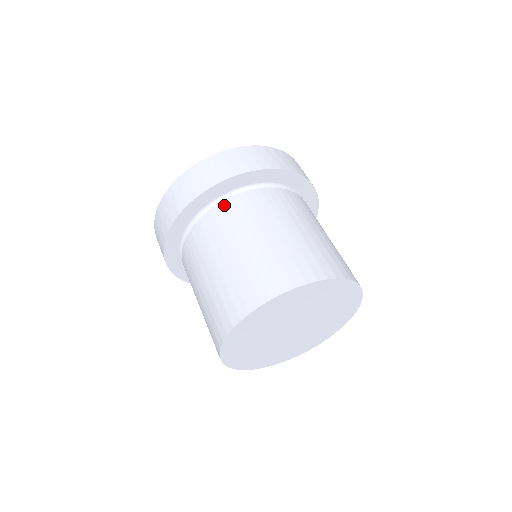
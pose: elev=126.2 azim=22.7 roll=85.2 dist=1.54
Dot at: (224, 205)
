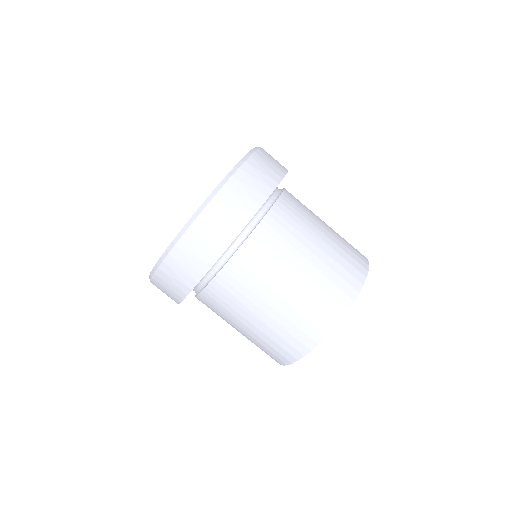
Dot at: (270, 217)
